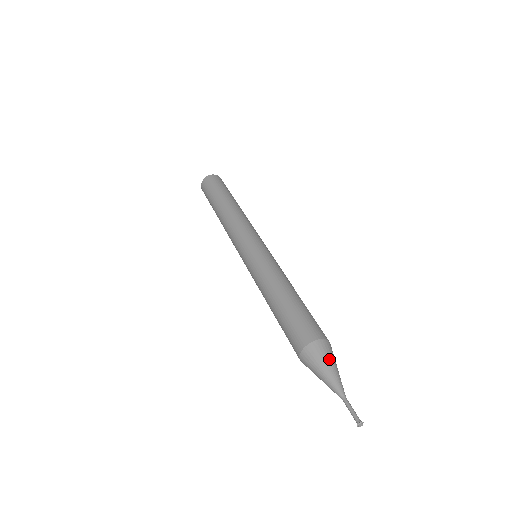
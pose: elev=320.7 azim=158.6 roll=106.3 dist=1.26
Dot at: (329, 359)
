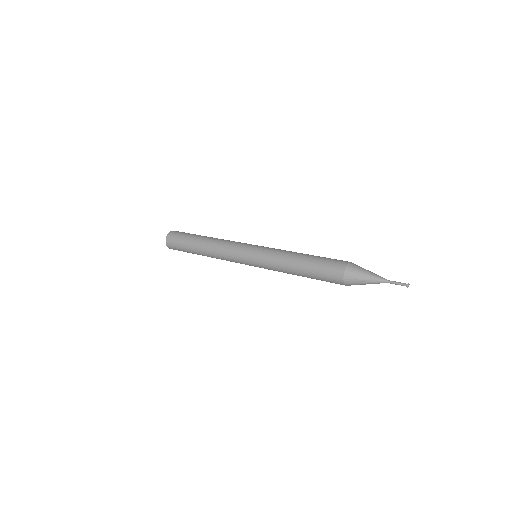
Dot at: occluded
